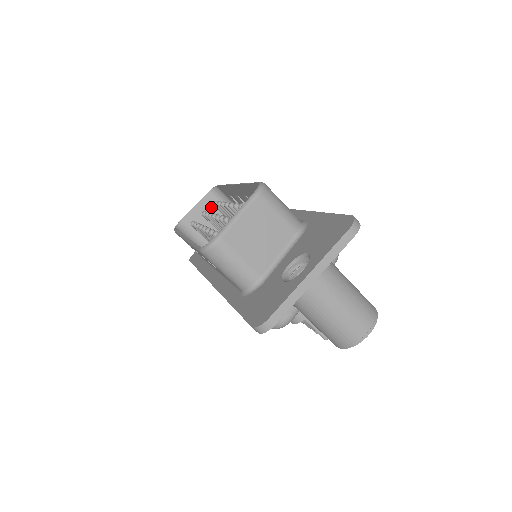
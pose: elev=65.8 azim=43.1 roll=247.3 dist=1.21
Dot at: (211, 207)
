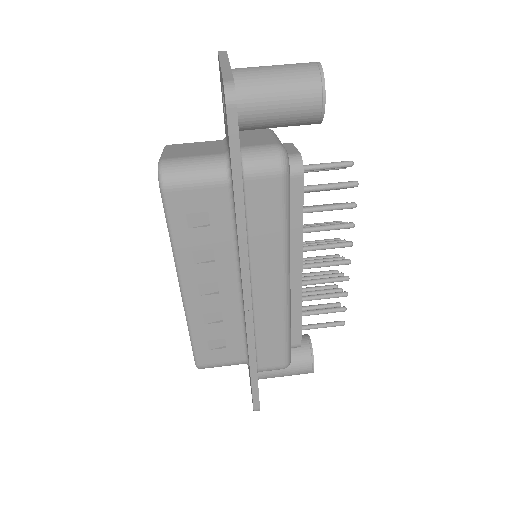
Dot at: occluded
